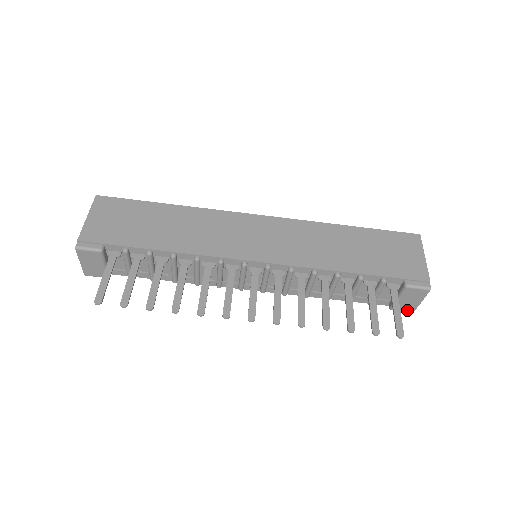
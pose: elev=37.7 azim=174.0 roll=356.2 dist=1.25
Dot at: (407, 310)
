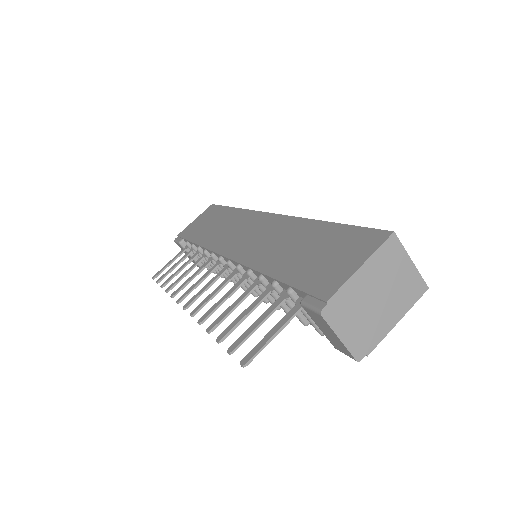
Dot at: (347, 353)
